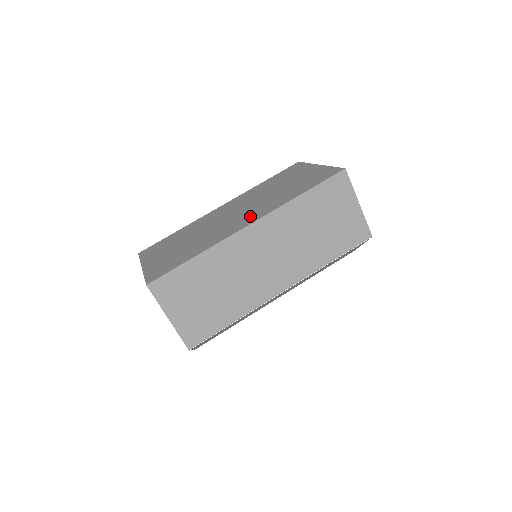
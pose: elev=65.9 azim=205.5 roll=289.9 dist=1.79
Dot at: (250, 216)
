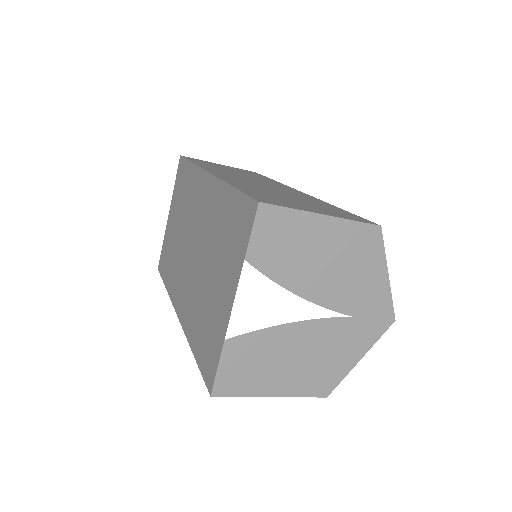
Dot at: (183, 295)
